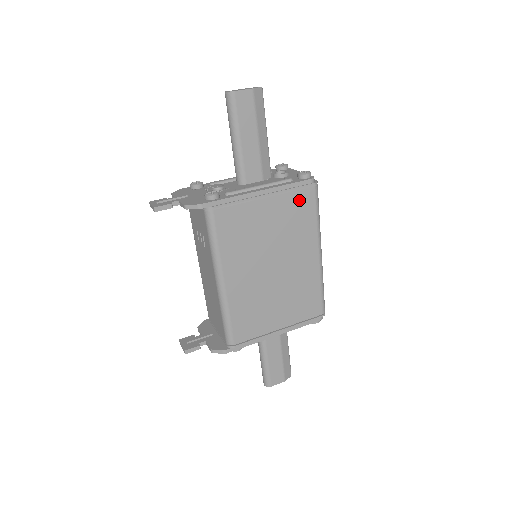
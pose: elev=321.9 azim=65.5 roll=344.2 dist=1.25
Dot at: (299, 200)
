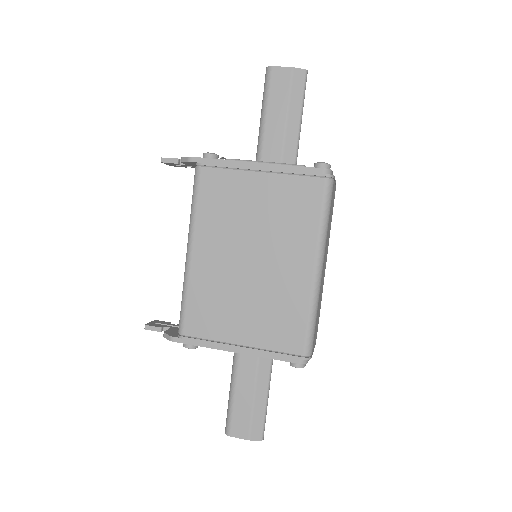
Dot at: (302, 188)
